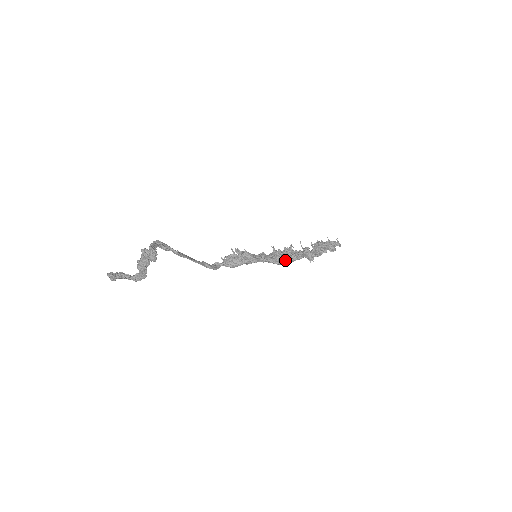
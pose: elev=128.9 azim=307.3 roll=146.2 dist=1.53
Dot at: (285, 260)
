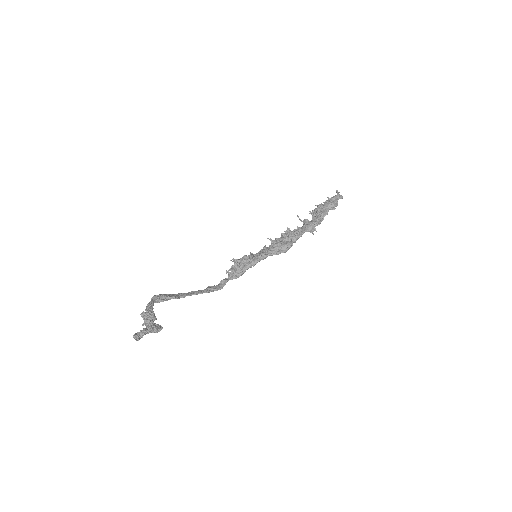
Dot at: (285, 247)
